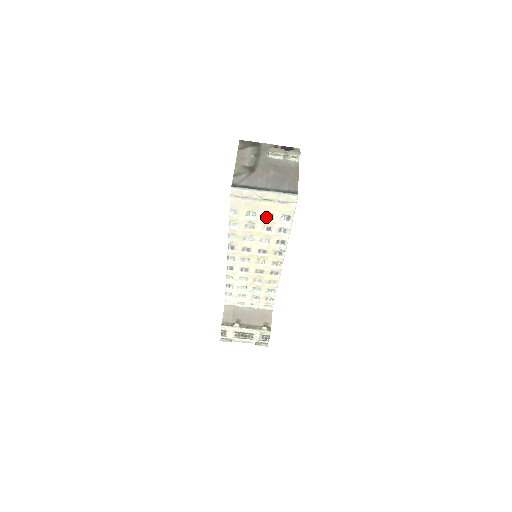
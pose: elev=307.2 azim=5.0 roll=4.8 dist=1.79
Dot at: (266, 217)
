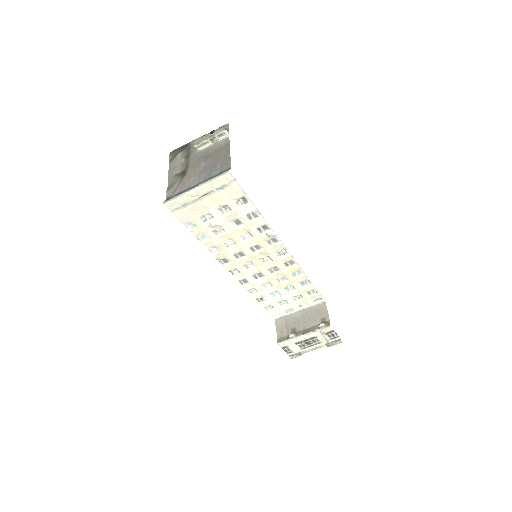
Dot at: (223, 212)
